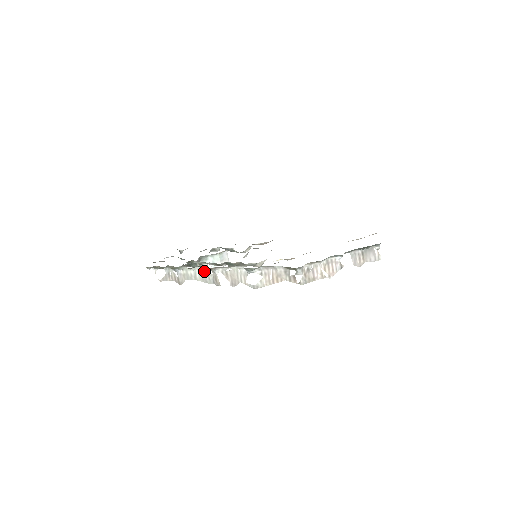
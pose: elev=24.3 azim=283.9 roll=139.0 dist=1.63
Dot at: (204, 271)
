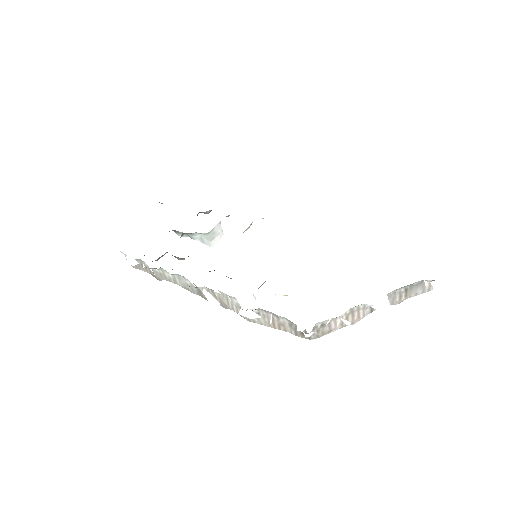
Dot at: (185, 280)
